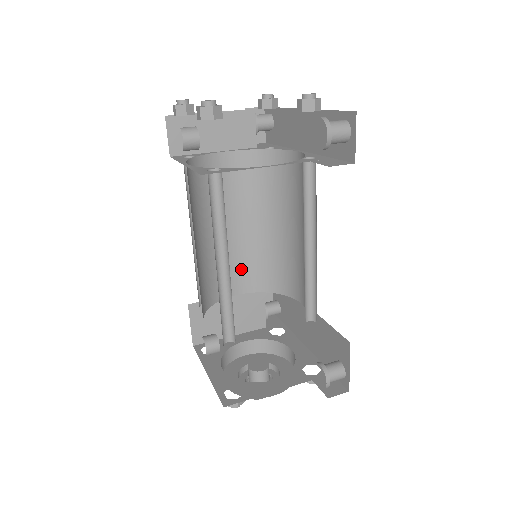
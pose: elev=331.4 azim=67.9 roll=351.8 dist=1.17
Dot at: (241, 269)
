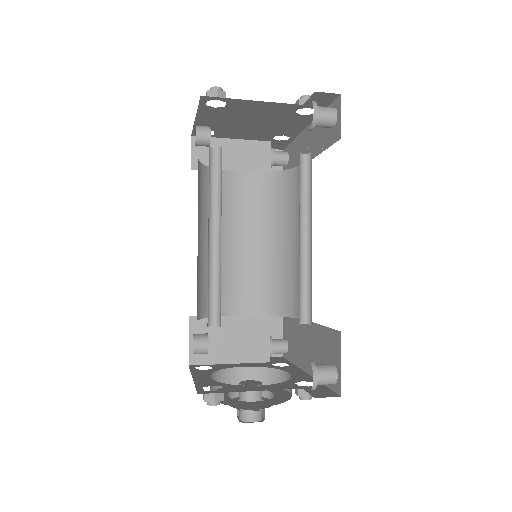
Dot at: (247, 288)
